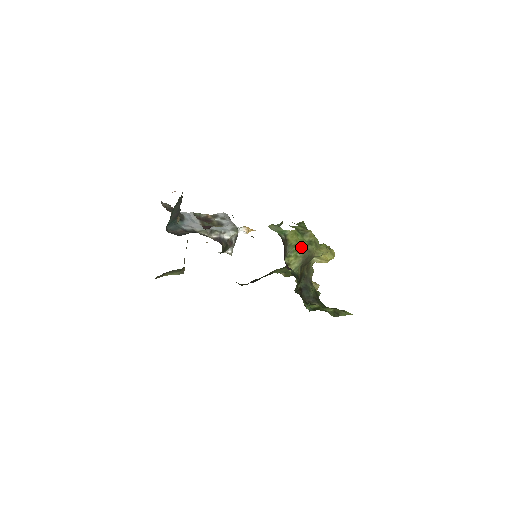
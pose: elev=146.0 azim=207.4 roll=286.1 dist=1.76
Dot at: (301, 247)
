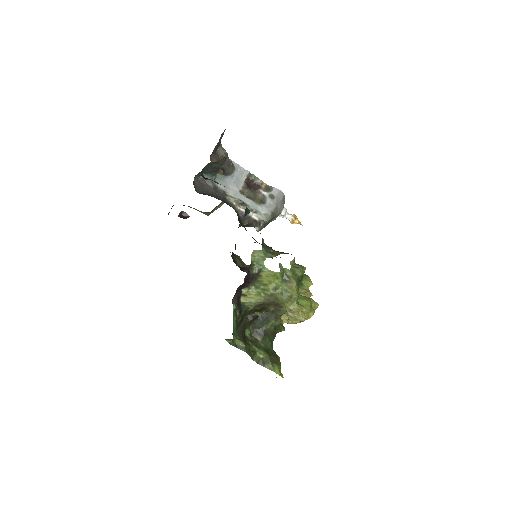
Dot at: (270, 290)
